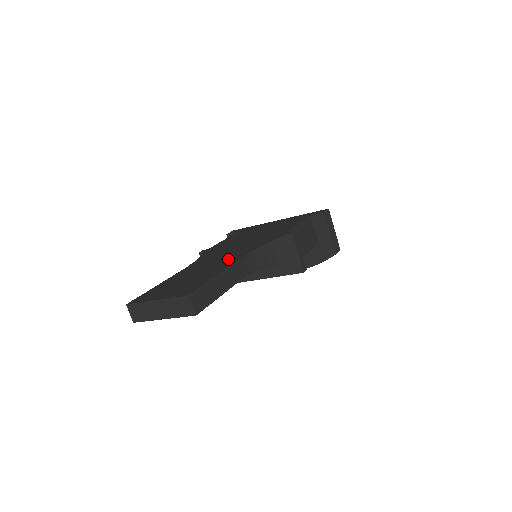
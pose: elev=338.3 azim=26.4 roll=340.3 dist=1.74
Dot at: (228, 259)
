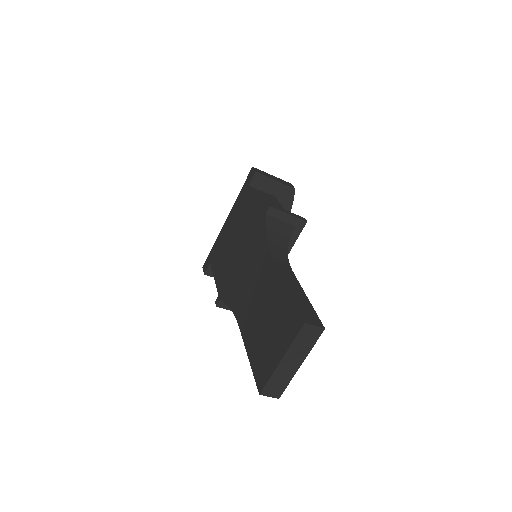
Dot at: (263, 275)
